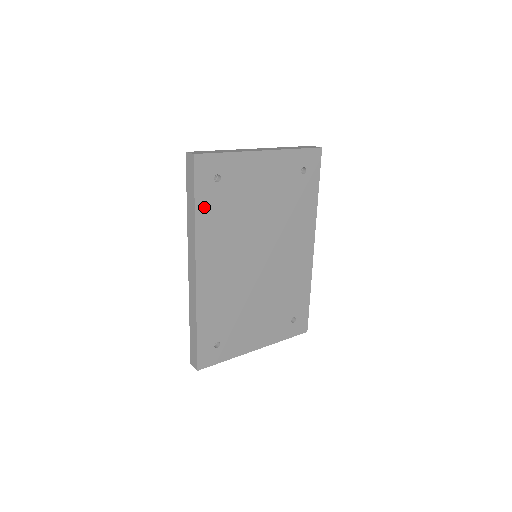
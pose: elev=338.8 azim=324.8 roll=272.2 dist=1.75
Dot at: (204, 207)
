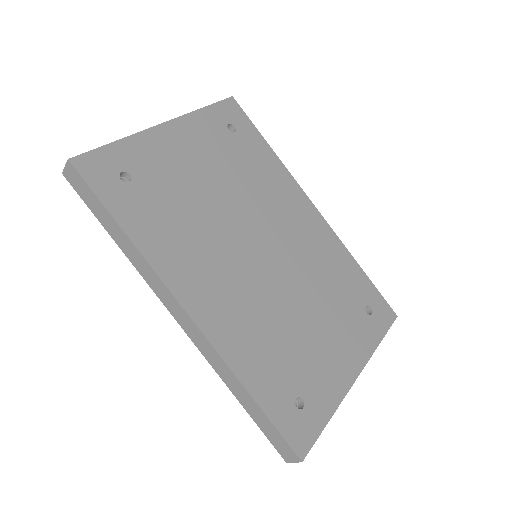
Dot at: (133, 220)
